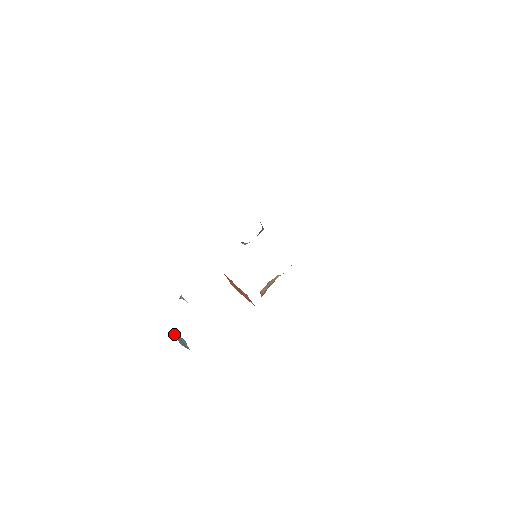
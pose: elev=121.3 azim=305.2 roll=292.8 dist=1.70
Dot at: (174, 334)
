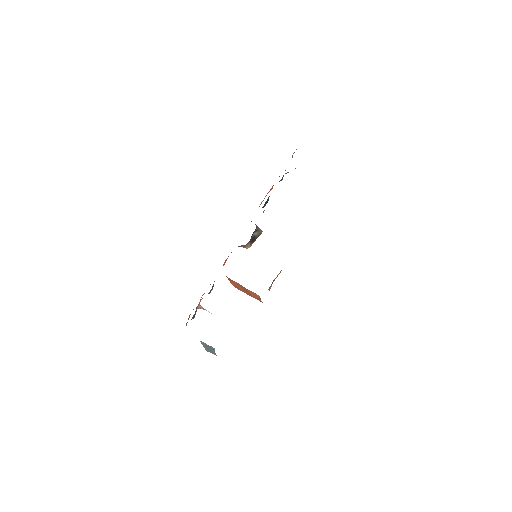
Dot at: (201, 343)
